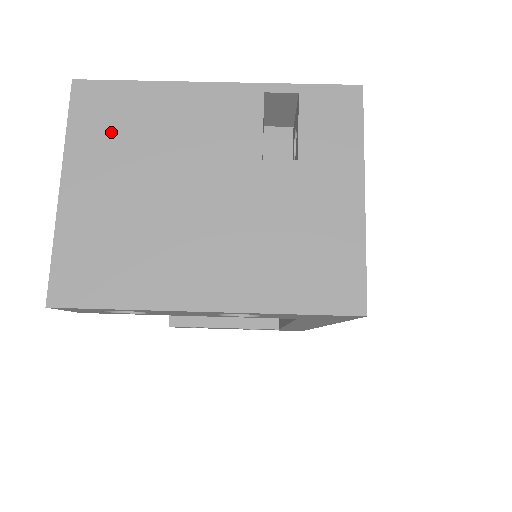
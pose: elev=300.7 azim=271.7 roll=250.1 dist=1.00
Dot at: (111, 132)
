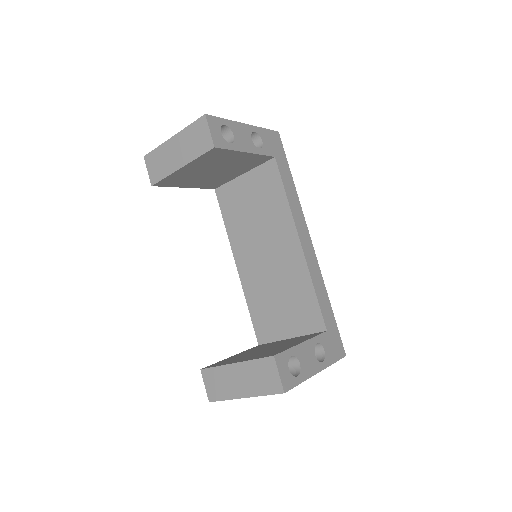
Dot at: occluded
